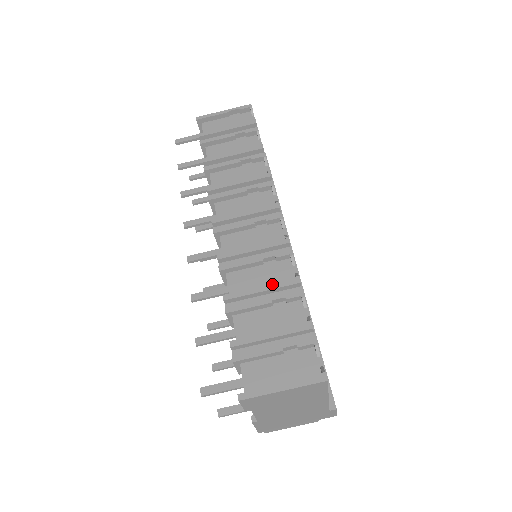
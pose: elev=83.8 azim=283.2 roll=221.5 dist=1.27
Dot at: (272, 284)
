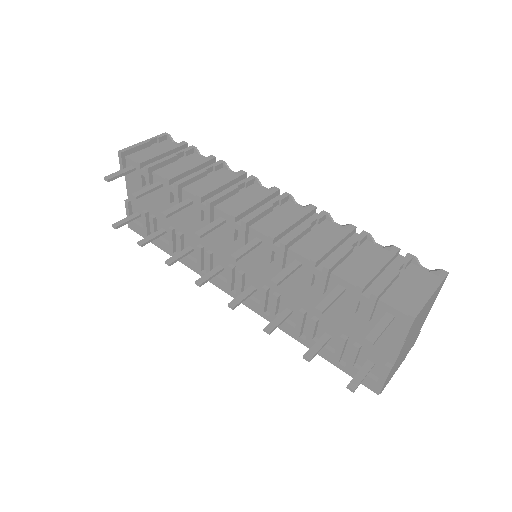
Dot at: (339, 236)
